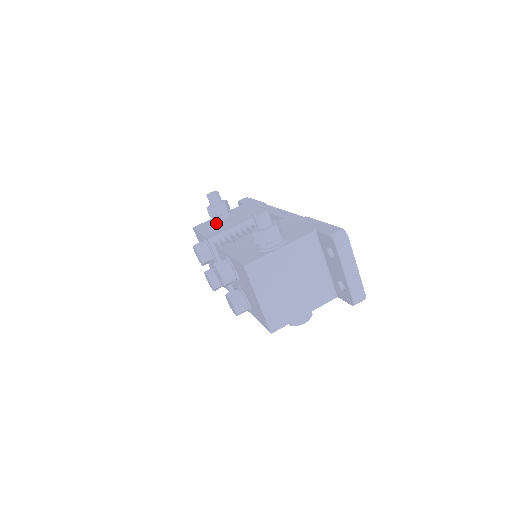
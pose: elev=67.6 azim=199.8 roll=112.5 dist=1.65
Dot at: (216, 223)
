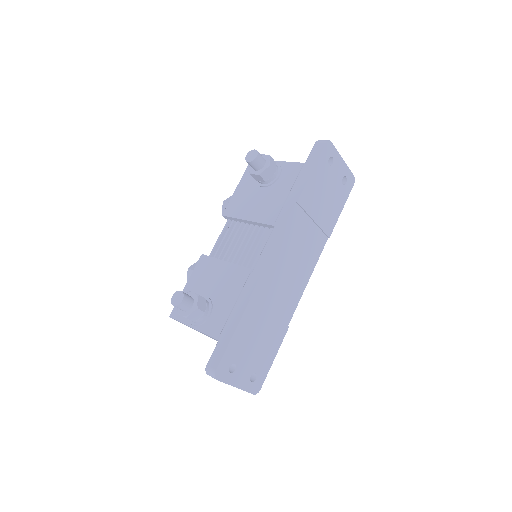
Dot at: (255, 183)
